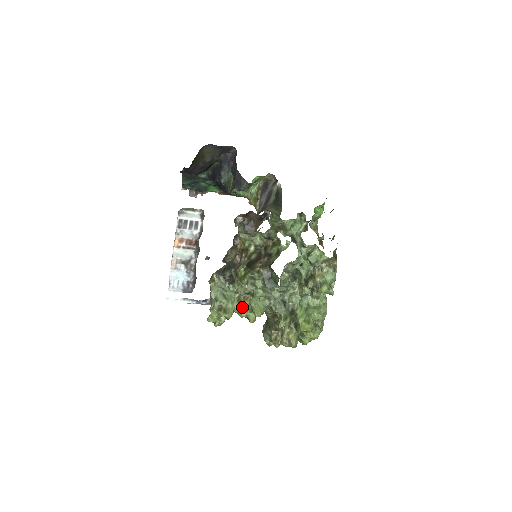
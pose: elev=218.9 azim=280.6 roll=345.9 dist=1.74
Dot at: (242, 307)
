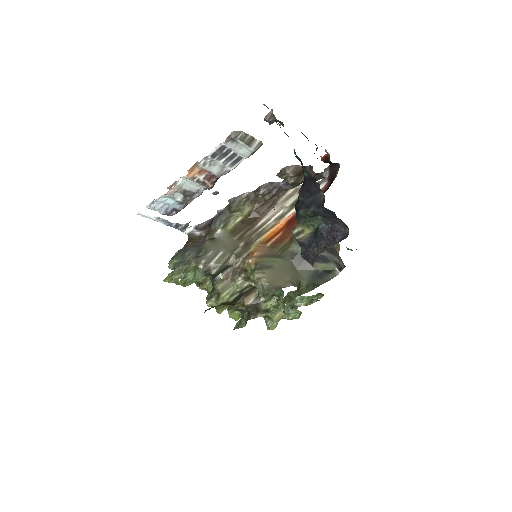
Dot at: (202, 288)
